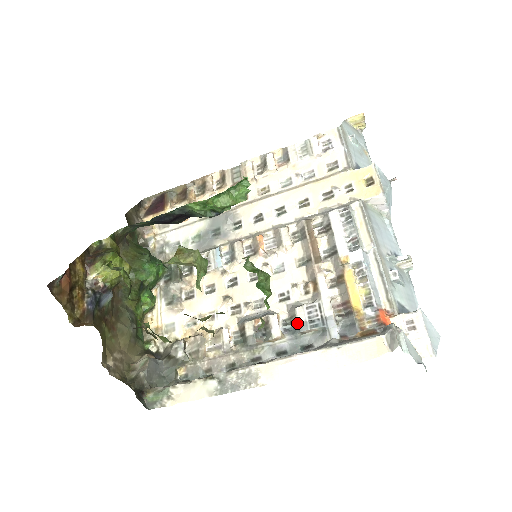
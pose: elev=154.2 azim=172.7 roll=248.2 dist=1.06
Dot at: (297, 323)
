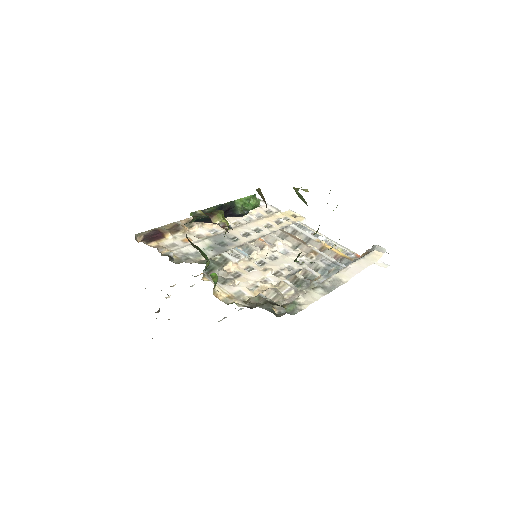
Dot at: (323, 267)
